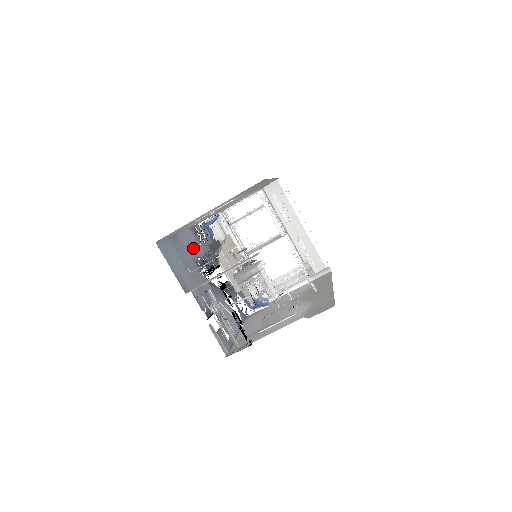
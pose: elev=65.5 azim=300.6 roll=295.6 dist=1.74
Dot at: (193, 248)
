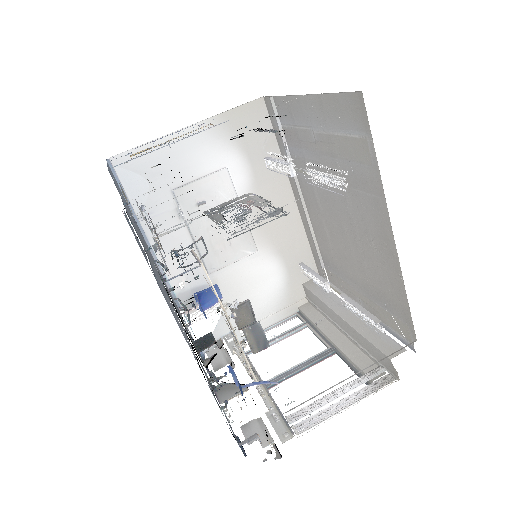
Dot at: occluded
